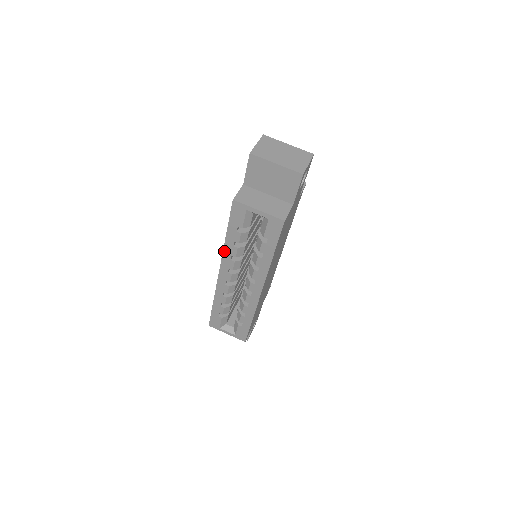
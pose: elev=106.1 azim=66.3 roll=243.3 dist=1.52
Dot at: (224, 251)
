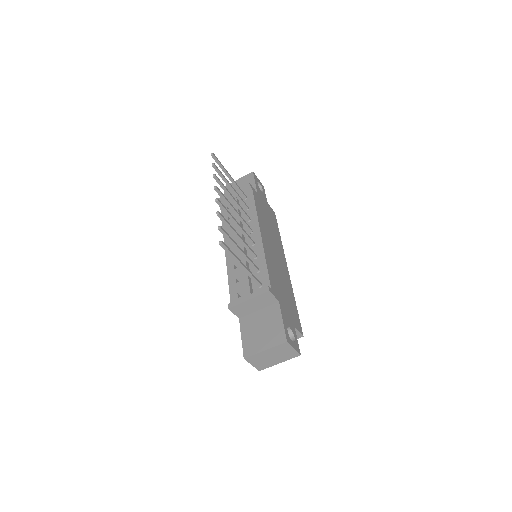
Dot at: occluded
